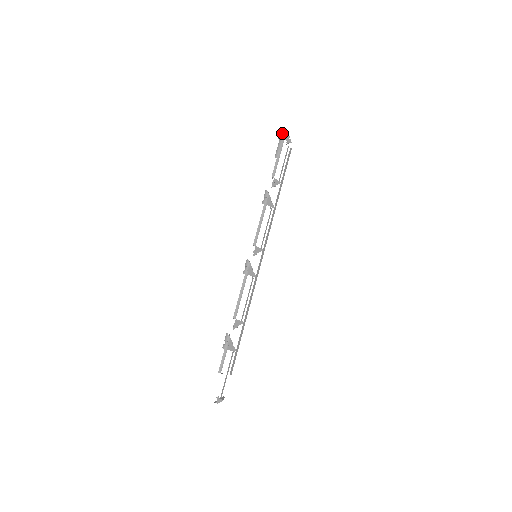
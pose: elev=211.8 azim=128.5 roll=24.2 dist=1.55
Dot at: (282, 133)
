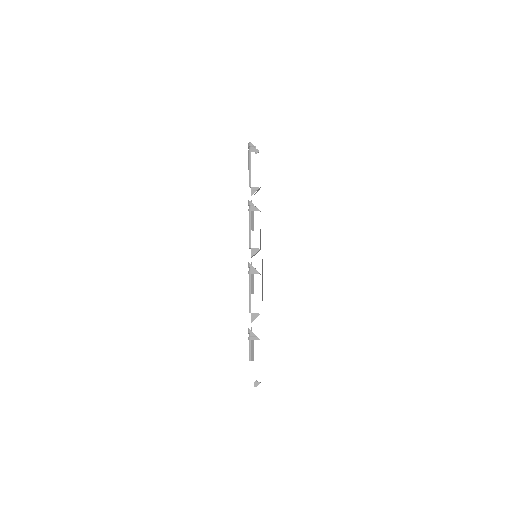
Dot at: (249, 148)
